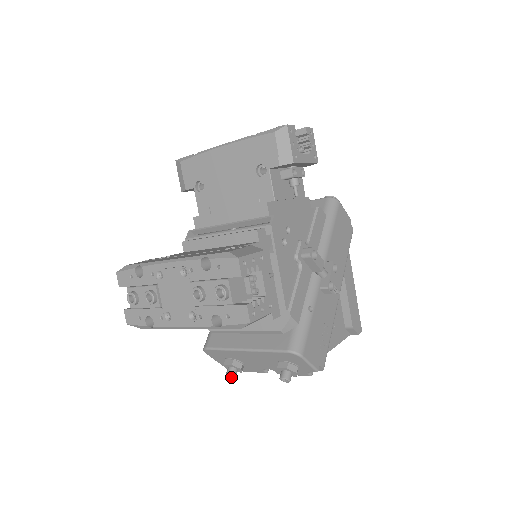
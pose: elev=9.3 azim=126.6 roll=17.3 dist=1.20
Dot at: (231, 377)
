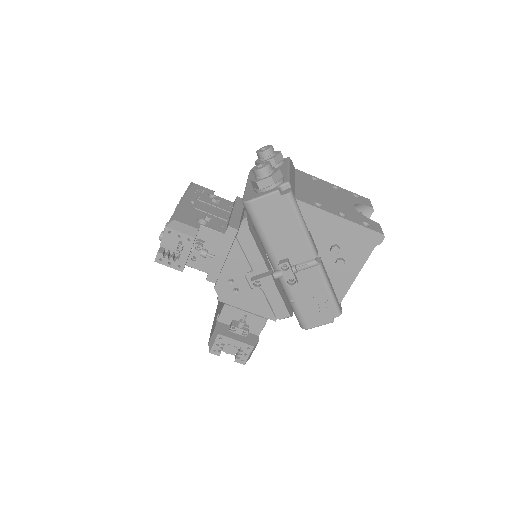
Dot at: occluded
